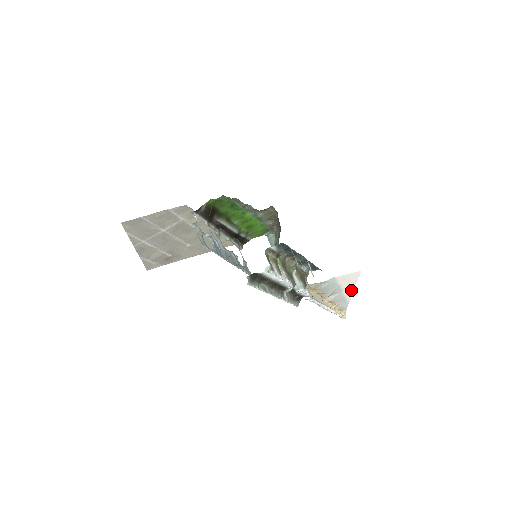
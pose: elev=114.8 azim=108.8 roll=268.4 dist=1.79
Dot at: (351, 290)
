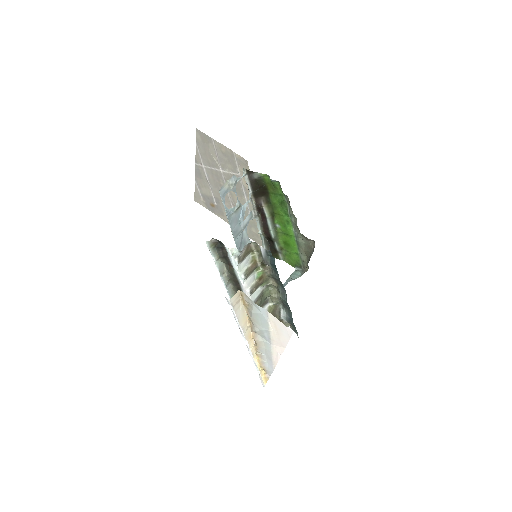
Dot at: (280, 352)
